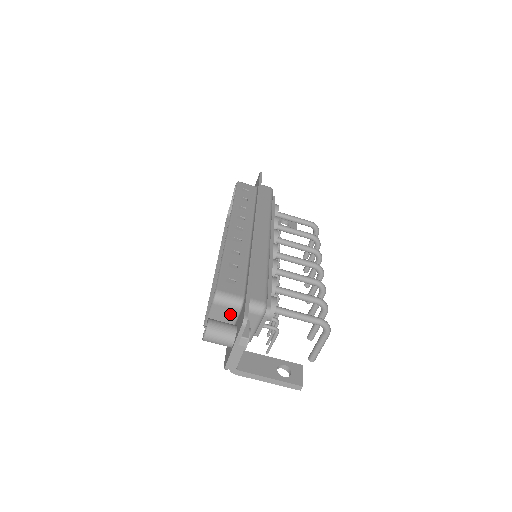
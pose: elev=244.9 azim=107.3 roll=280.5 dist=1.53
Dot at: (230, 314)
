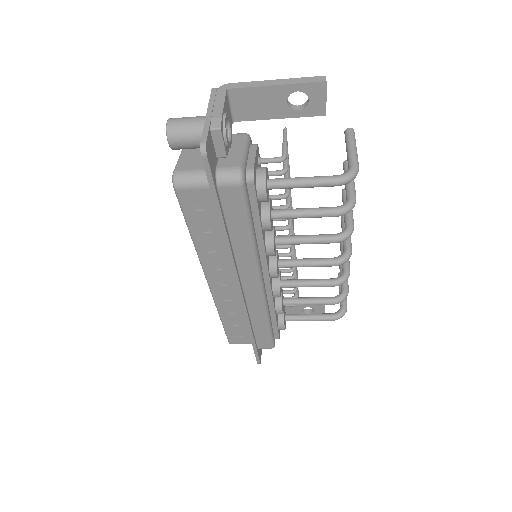
Dot at: occluded
